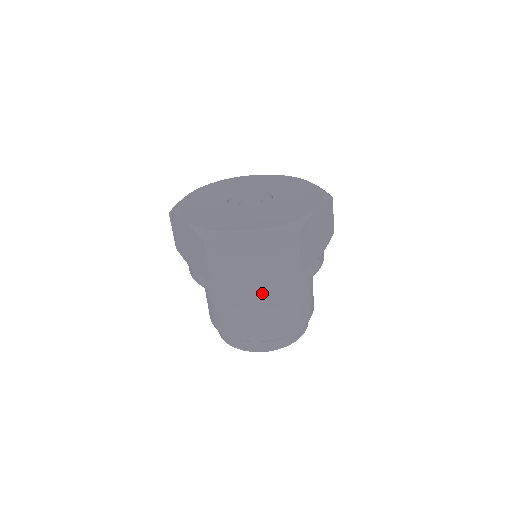
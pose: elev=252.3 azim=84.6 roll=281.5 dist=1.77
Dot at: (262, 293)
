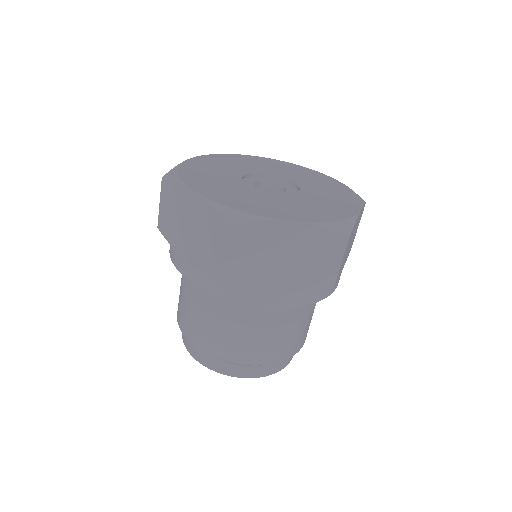
Dot at: (278, 305)
